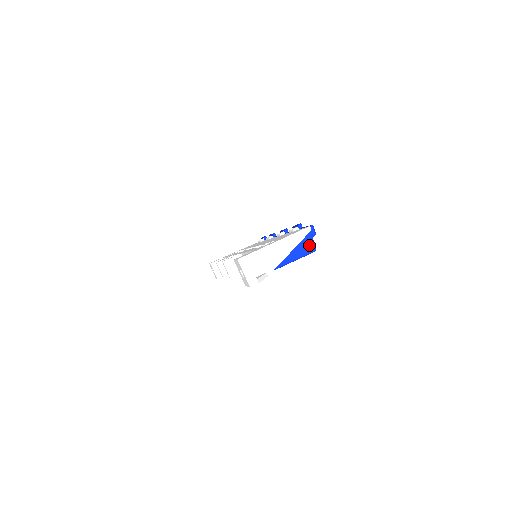
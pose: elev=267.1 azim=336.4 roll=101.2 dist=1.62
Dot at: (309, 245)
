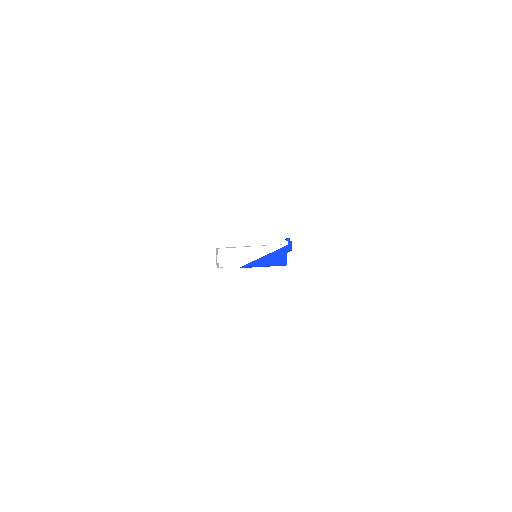
Dot at: (281, 258)
